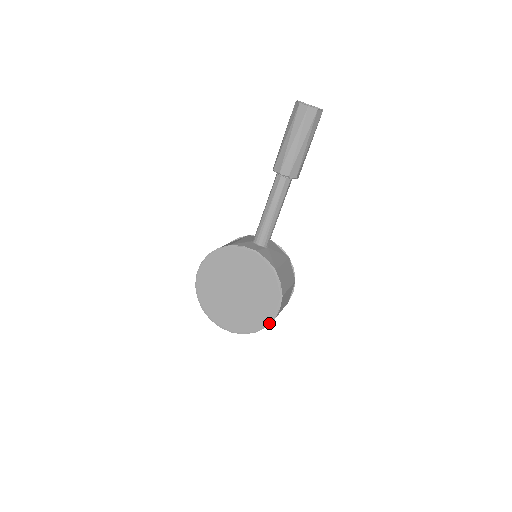
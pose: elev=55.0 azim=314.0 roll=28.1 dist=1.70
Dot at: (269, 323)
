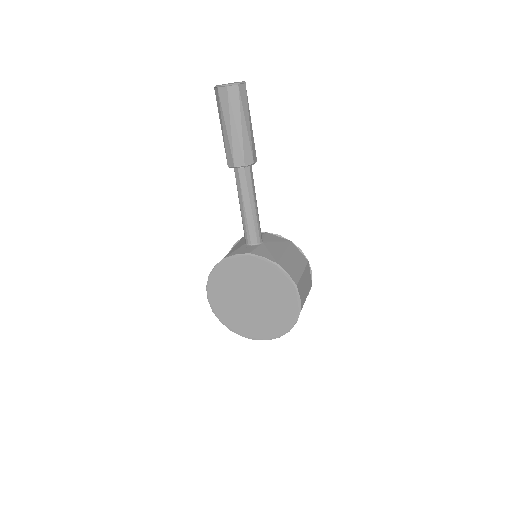
Dot at: (297, 317)
